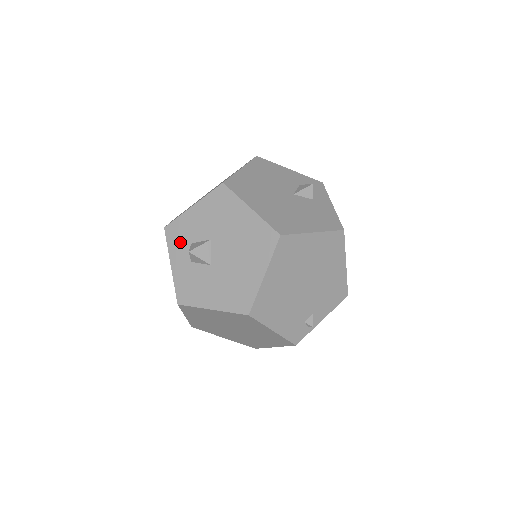
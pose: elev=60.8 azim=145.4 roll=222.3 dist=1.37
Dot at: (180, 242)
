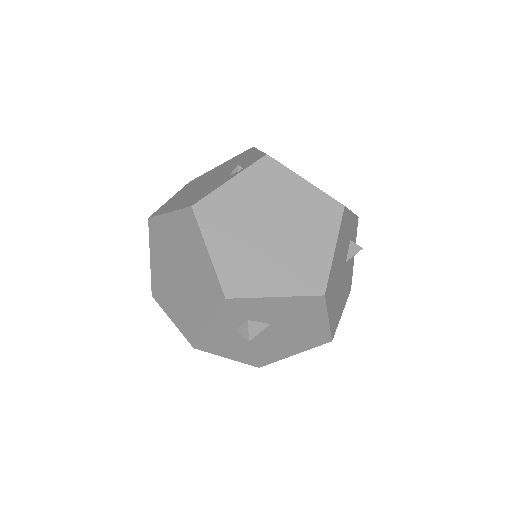
Dot at: (235, 315)
